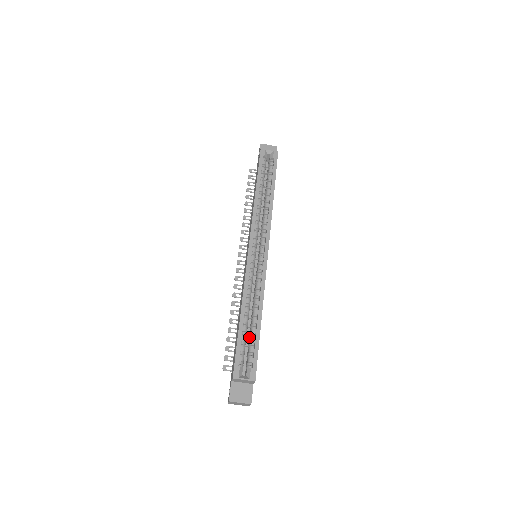
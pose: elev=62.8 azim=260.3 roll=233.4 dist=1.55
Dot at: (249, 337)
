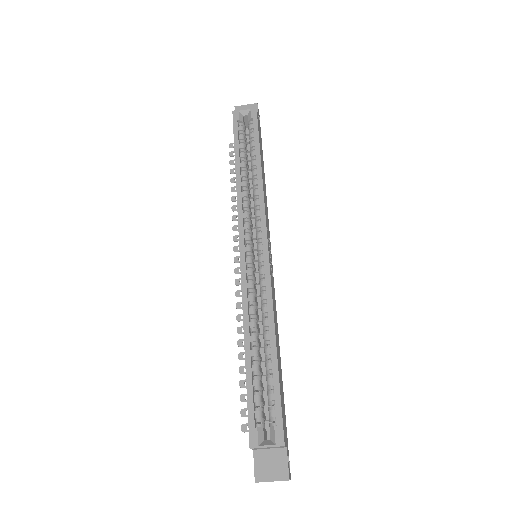
Dot at: occluded
